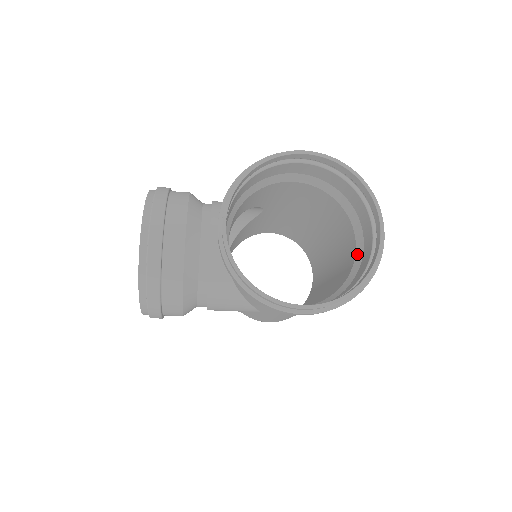
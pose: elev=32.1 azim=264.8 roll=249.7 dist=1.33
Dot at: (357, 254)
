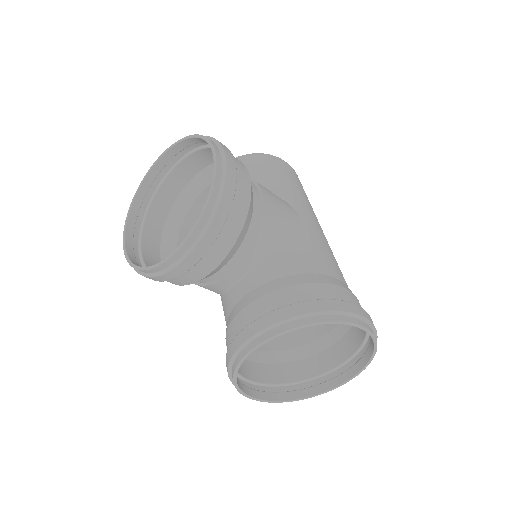
Dot at: (321, 341)
